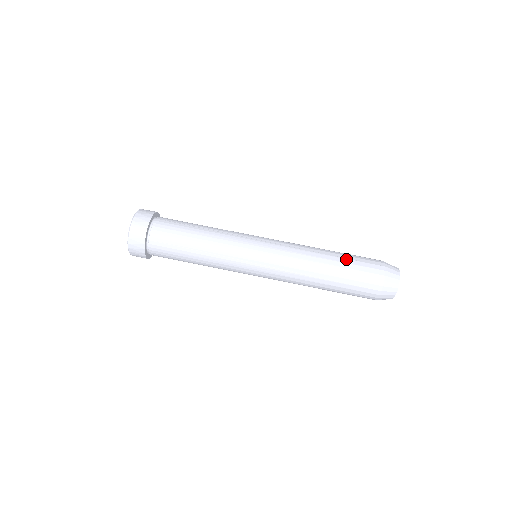
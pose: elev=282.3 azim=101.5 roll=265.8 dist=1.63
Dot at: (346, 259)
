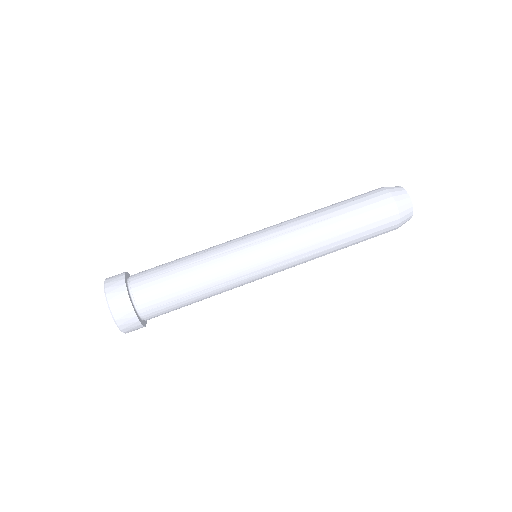
Dot at: (352, 212)
